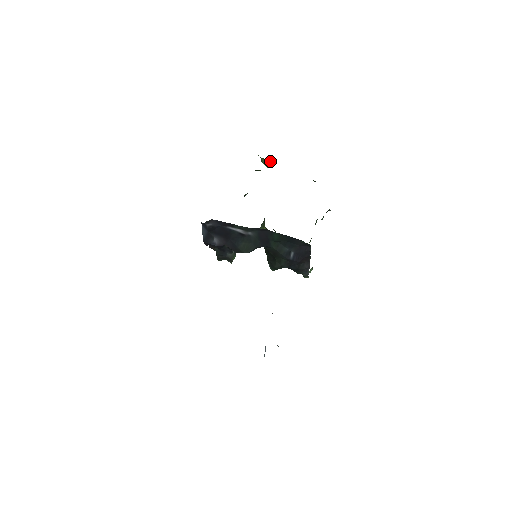
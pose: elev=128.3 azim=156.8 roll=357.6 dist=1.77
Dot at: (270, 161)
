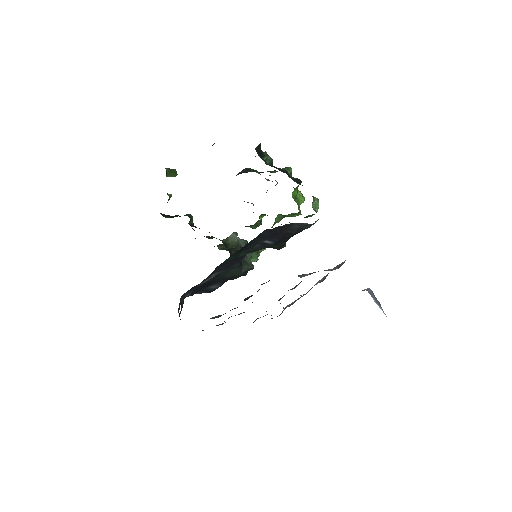
Dot at: (169, 172)
